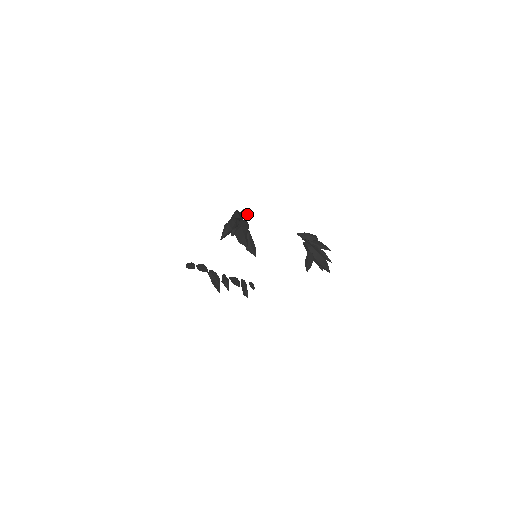
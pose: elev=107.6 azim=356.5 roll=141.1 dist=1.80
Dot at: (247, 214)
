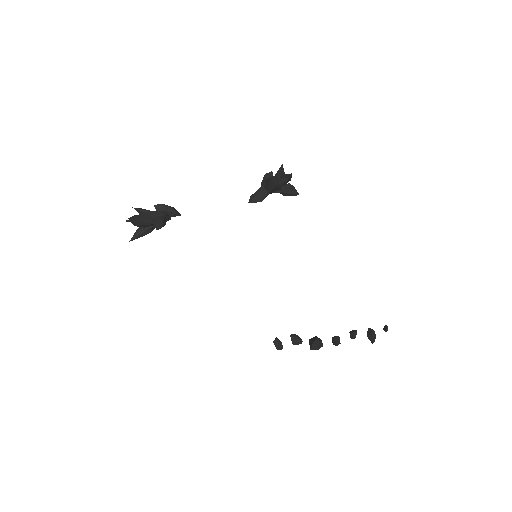
Dot at: (163, 207)
